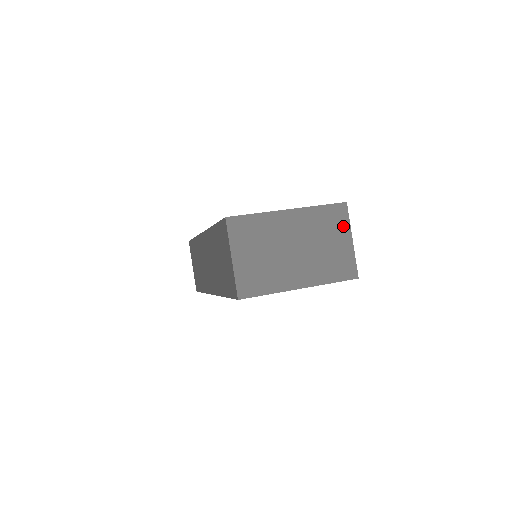
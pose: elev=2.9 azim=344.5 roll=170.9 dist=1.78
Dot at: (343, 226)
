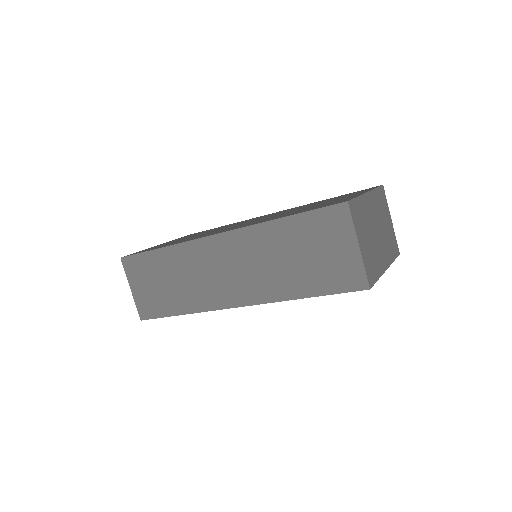
Dot at: (386, 207)
